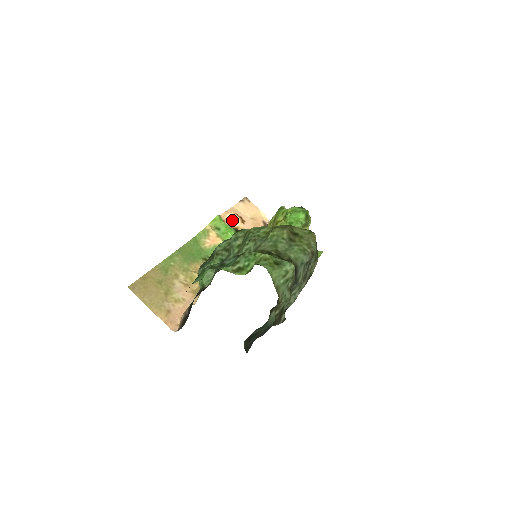
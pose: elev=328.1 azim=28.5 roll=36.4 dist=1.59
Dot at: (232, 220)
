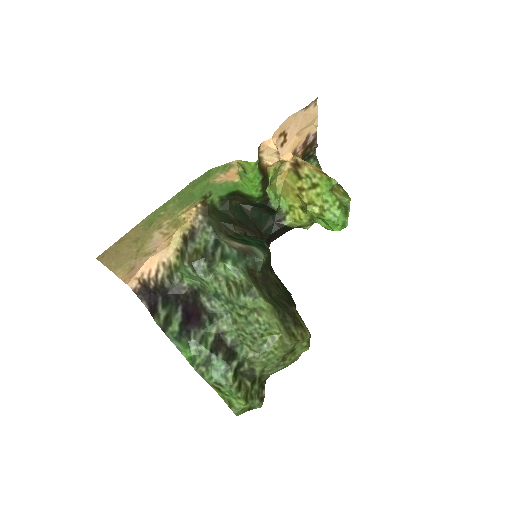
Dot at: (270, 155)
